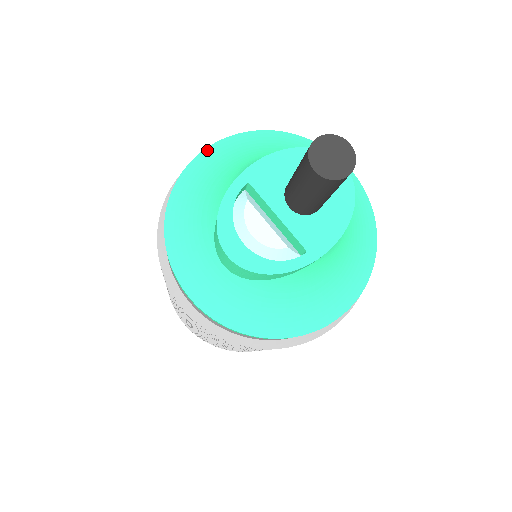
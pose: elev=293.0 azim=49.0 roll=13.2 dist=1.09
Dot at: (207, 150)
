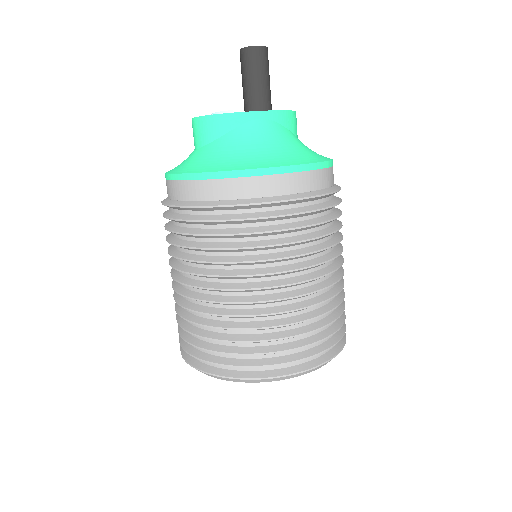
Dot at: occluded
